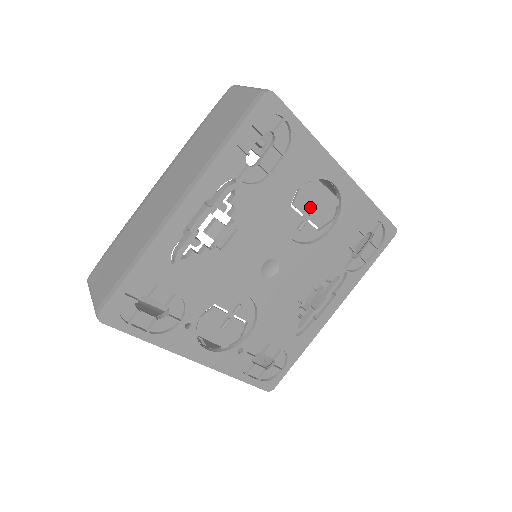
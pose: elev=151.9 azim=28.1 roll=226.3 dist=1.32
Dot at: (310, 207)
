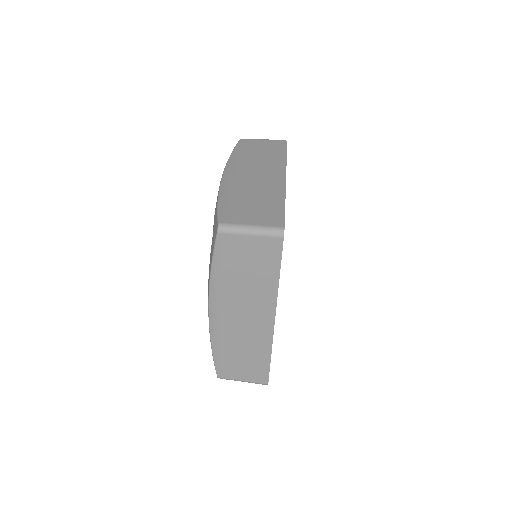
Dot at: occluded
